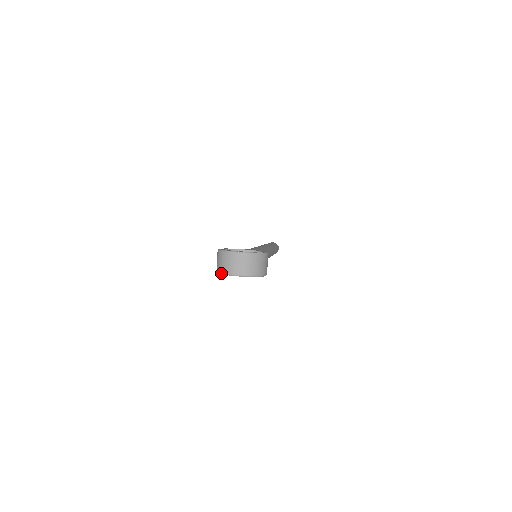
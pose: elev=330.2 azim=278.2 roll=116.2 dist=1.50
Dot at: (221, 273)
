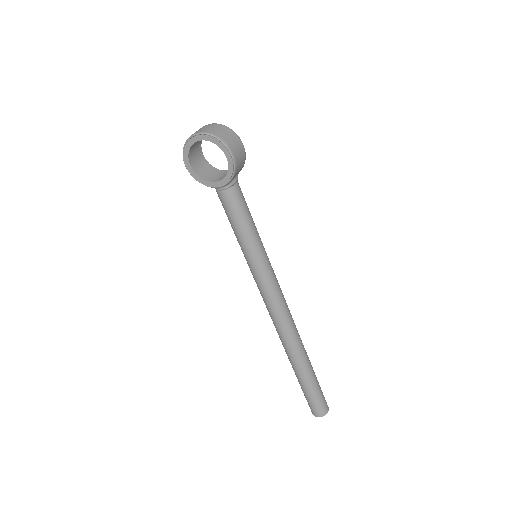
Dot at: (184, 144)
